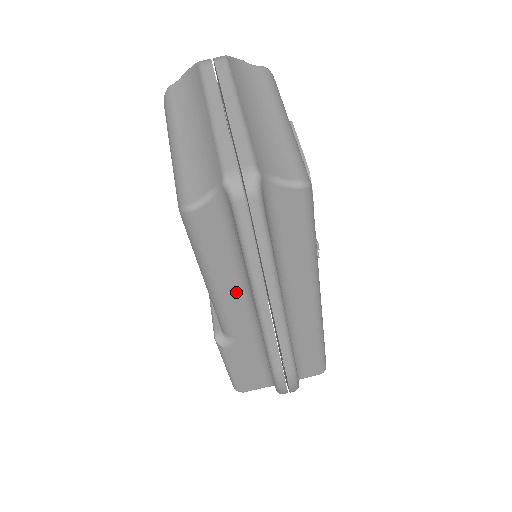
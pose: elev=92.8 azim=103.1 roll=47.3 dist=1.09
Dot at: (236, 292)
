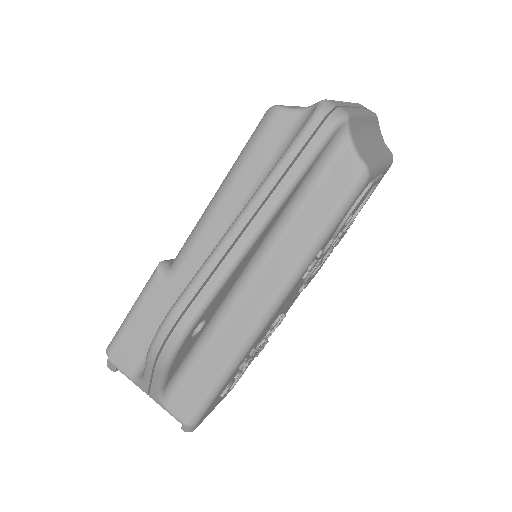
Dot at: (227, 221)
